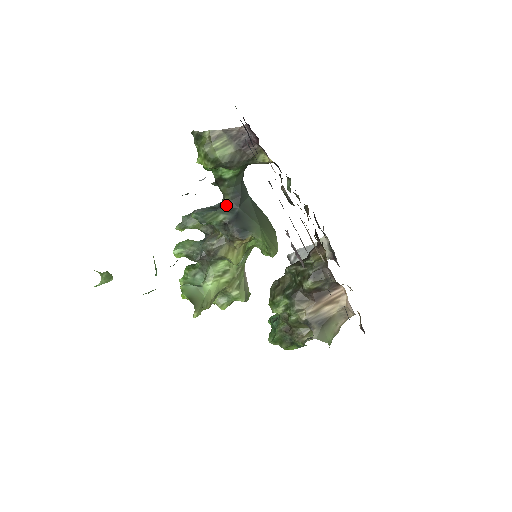
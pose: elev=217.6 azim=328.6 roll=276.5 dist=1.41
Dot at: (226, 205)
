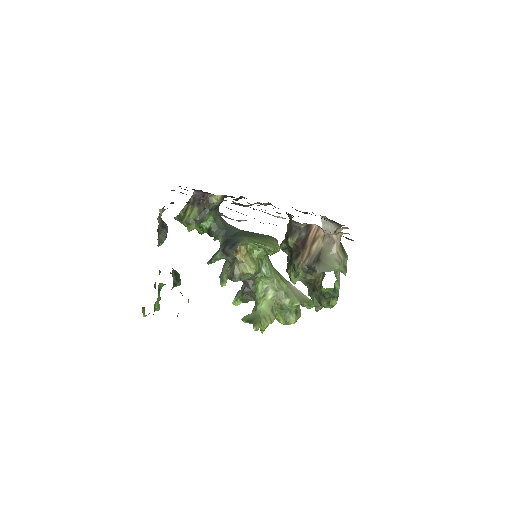
Dot at: (221, 242)
